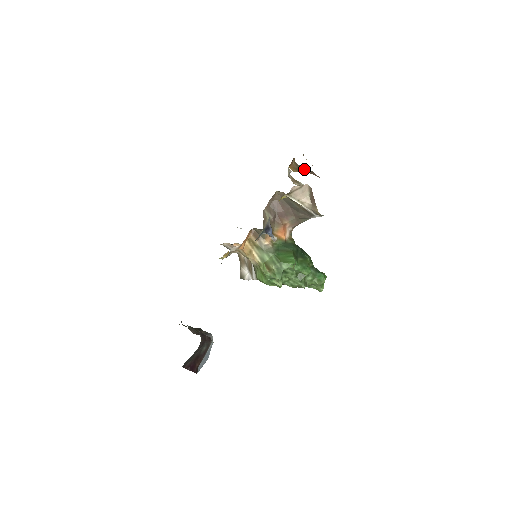
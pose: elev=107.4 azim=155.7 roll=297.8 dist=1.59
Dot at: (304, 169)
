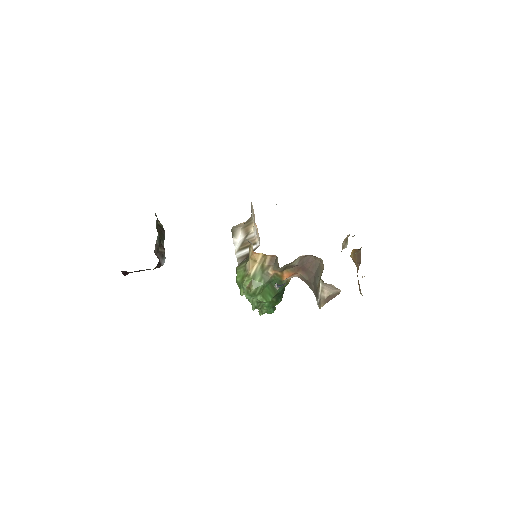
Dot at: (358, 259)
